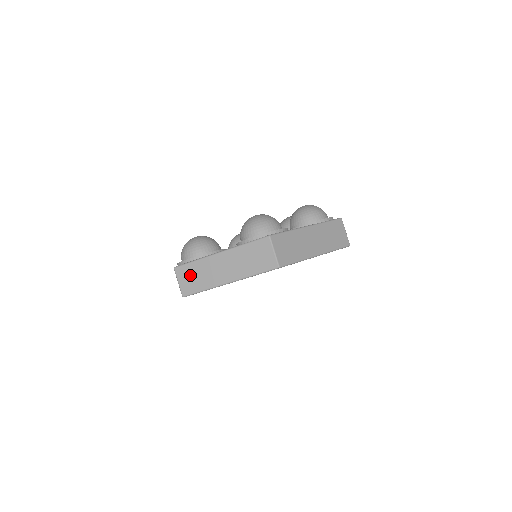
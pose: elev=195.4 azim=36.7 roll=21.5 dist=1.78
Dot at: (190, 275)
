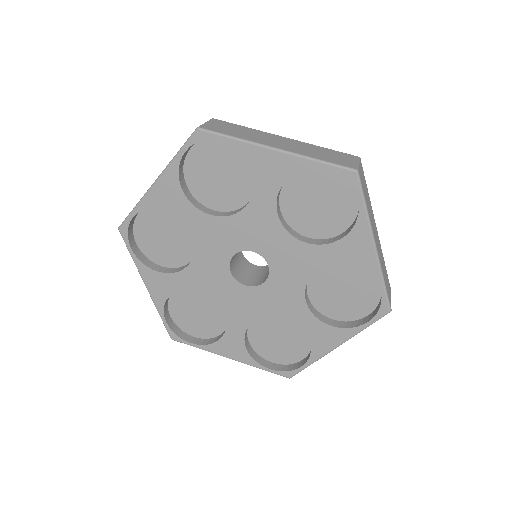
Dot at: (229, 127)
